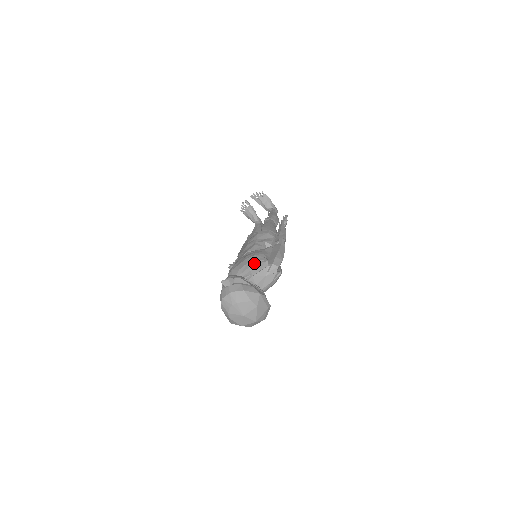
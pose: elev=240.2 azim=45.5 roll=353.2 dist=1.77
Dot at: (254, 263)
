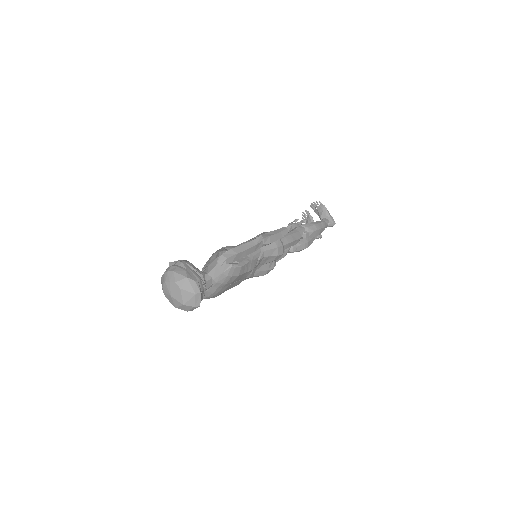
Dot at: (215, 254)
